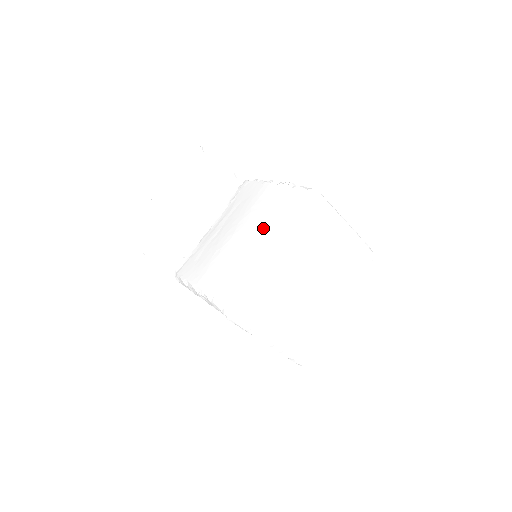
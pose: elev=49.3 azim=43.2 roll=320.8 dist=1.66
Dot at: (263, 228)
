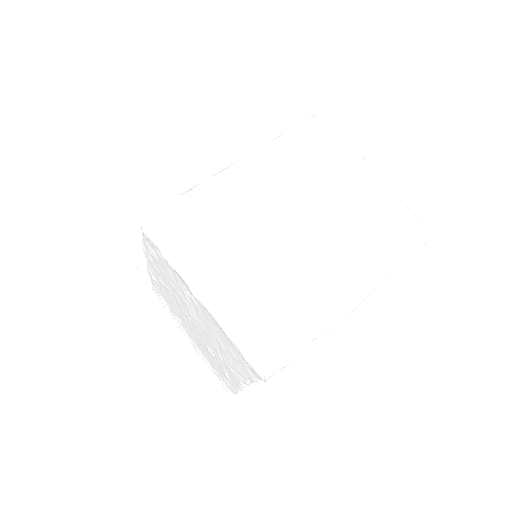
Dot at: occluded
